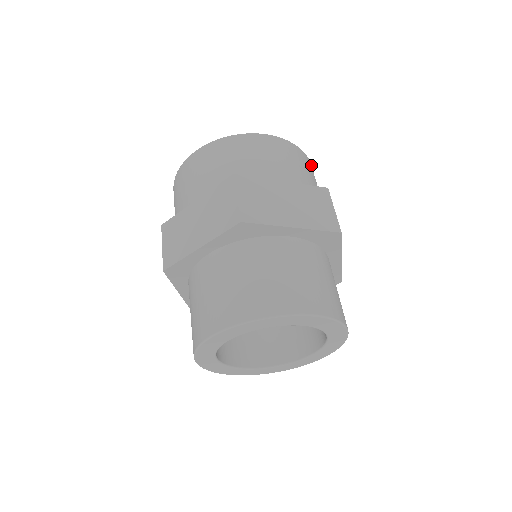
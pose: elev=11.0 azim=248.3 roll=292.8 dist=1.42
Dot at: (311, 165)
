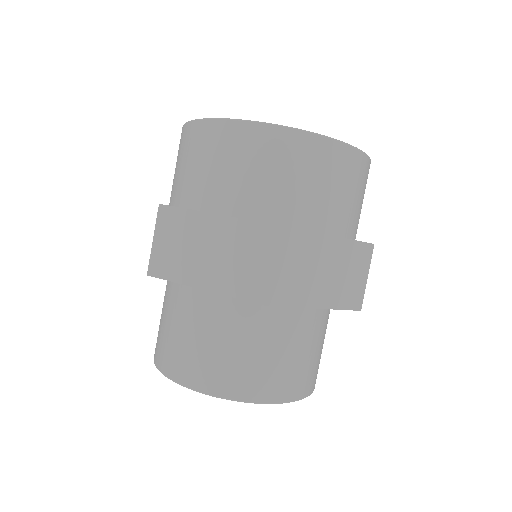
Dot at: (329, 142)
